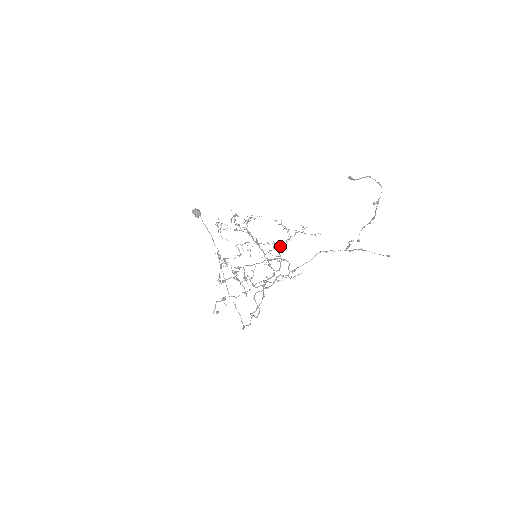
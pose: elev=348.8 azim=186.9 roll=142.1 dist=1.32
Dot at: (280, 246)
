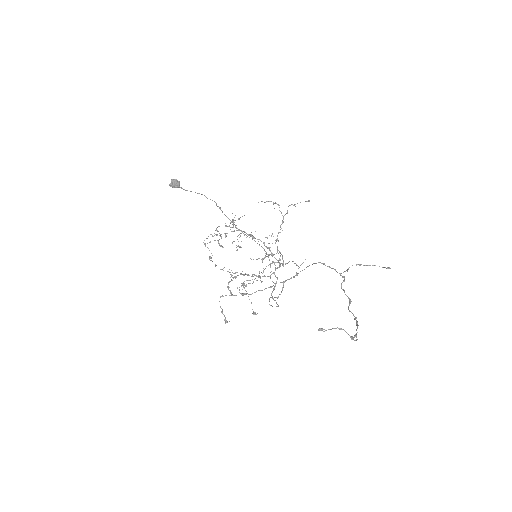
Dot at: (276, 240)
